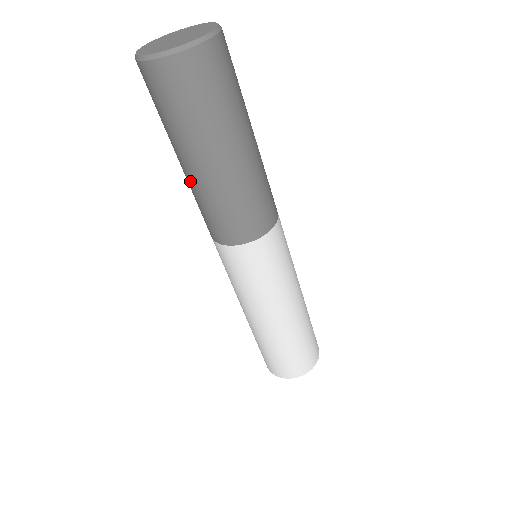
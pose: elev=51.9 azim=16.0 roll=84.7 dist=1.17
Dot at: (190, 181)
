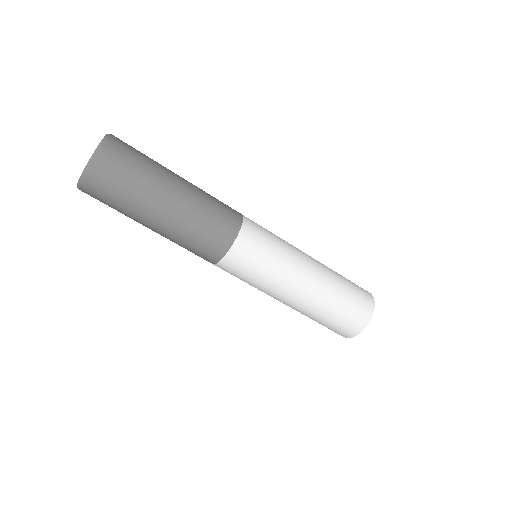
Dot at: (164, 236)
